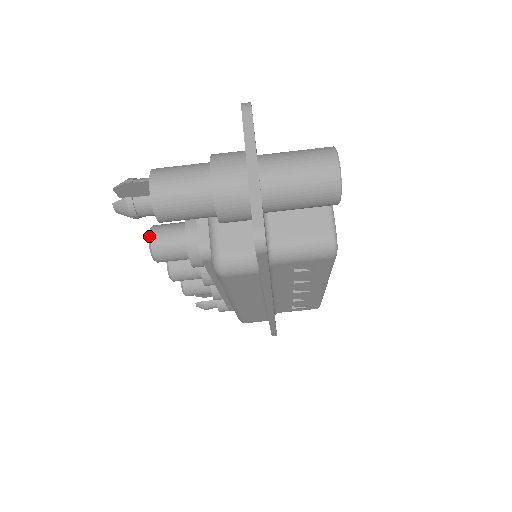
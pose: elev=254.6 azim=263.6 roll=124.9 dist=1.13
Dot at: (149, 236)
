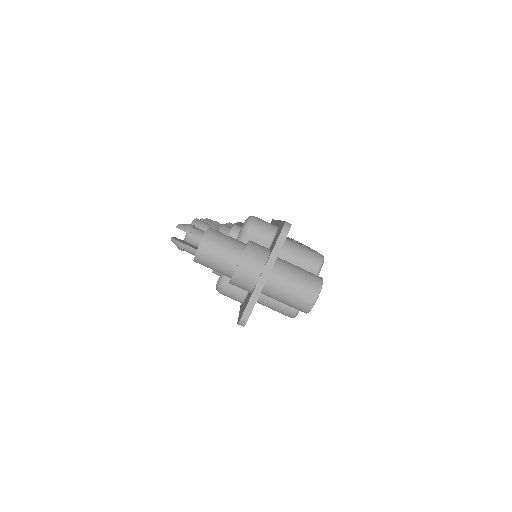
Dot at: occluded
